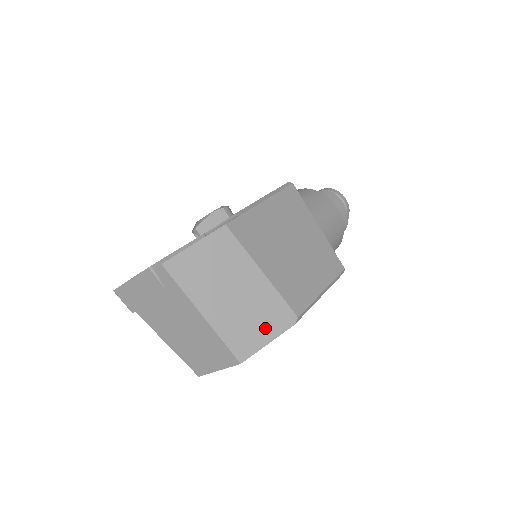
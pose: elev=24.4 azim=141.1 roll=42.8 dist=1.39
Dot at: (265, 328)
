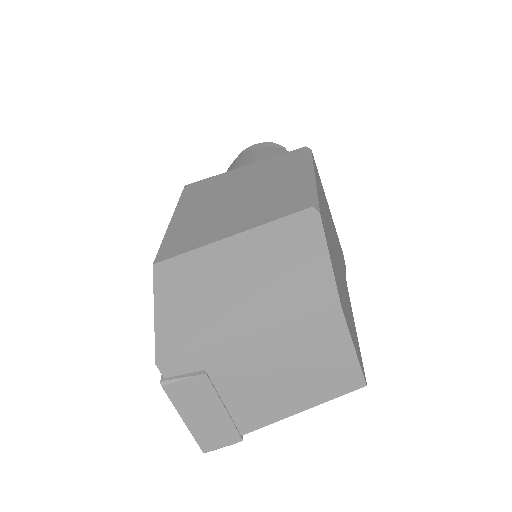
Dot at: (305, 256)
